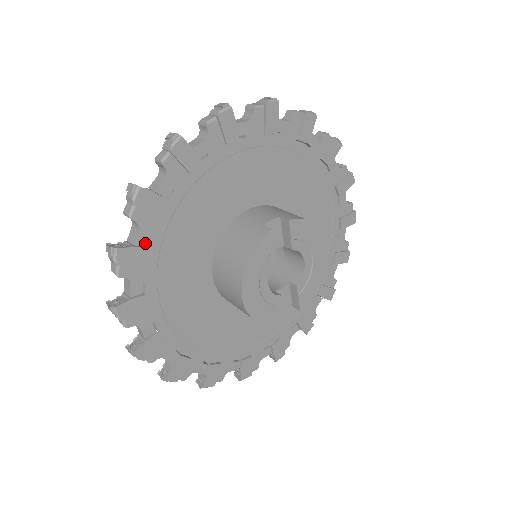
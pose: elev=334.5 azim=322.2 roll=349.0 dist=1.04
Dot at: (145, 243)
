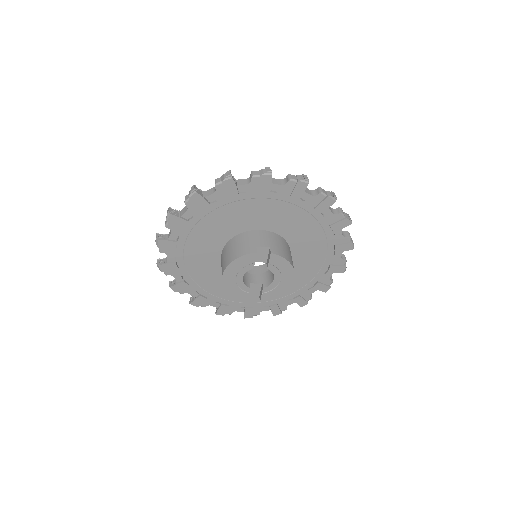
Dot at: (188, 218)
